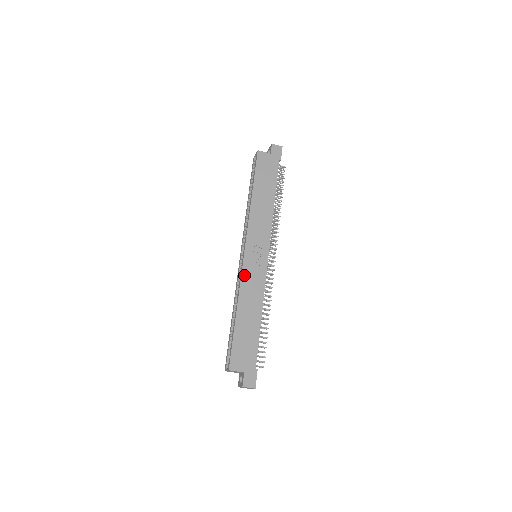
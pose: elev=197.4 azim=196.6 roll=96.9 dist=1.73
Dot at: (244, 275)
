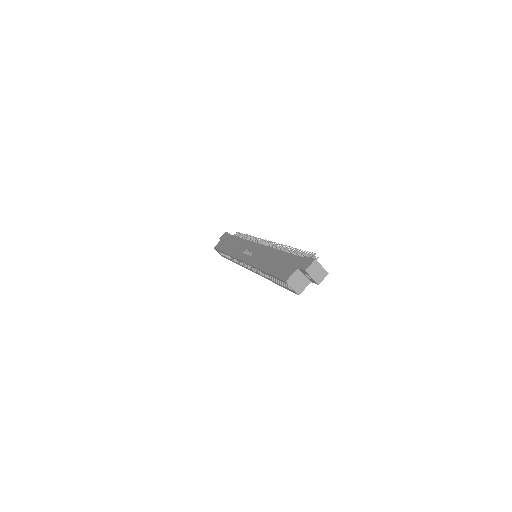
Dot at: (251, 262)
